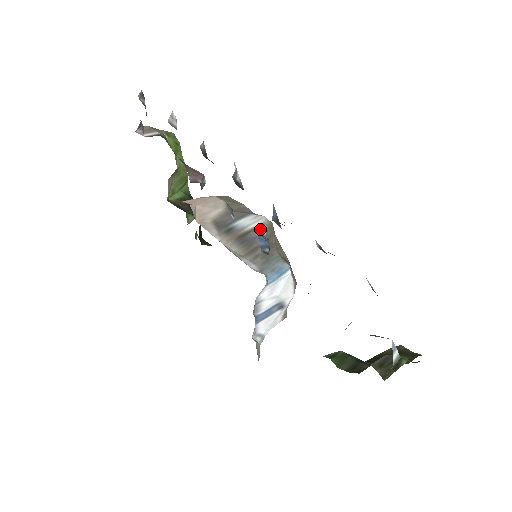
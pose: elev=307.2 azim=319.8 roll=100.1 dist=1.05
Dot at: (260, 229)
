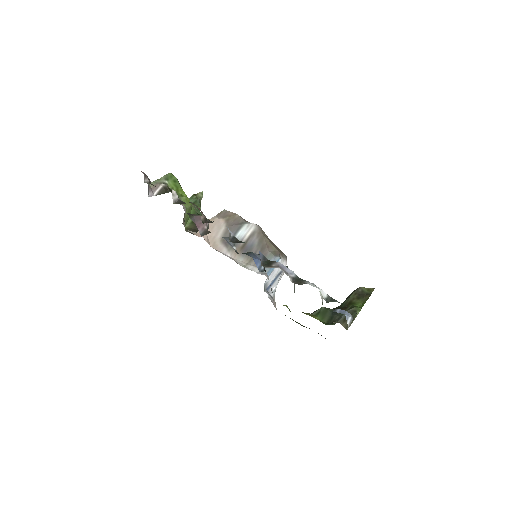
Dot at: (253, 236)
